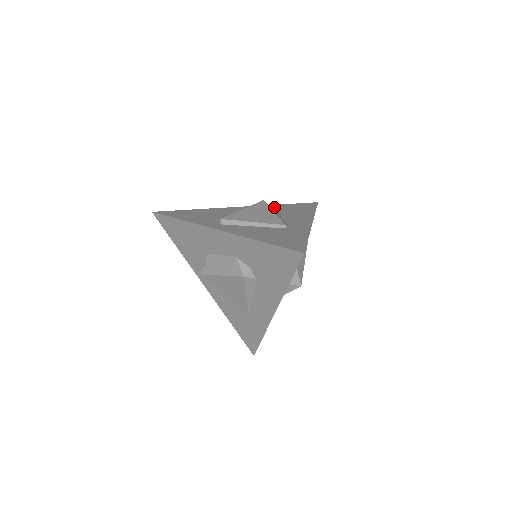
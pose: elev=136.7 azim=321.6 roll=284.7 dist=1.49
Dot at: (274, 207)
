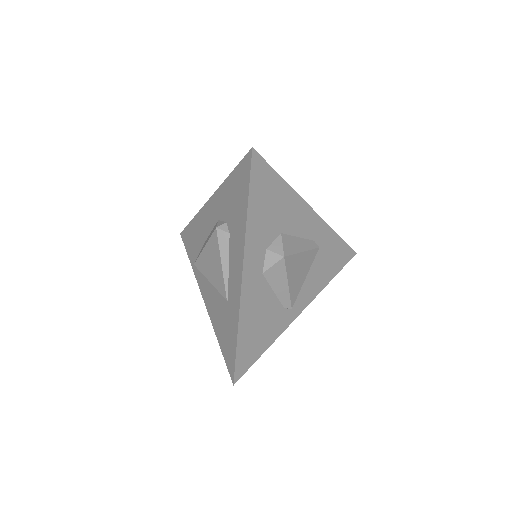
Dot at: occluded
